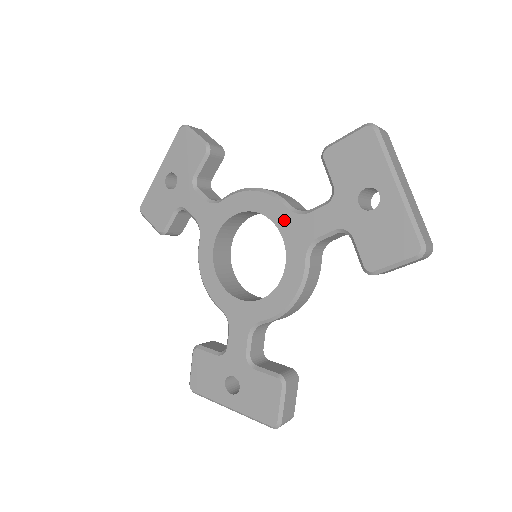
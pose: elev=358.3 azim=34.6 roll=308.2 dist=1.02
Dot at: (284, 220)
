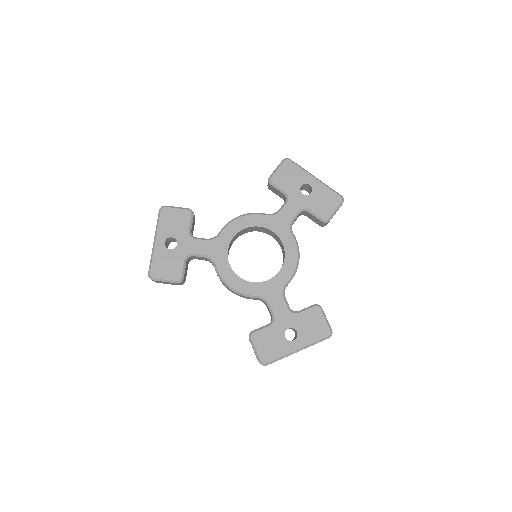
Dot at: (268, 222)
